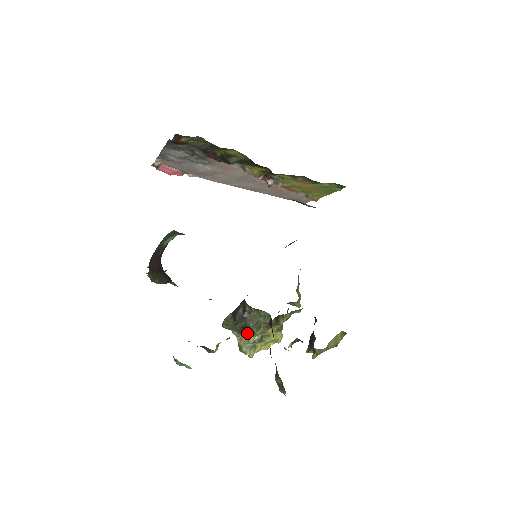
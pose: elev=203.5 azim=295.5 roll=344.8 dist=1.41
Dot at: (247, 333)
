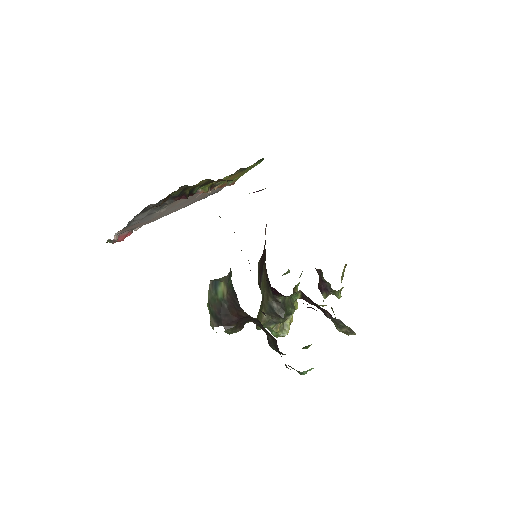
Dot at: (286, 318)
